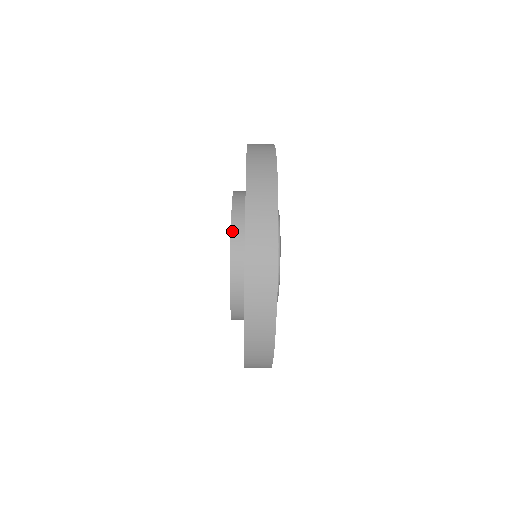
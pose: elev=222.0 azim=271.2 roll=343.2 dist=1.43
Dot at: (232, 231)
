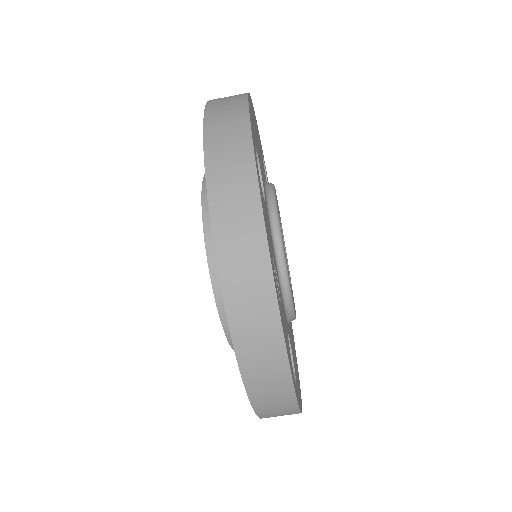
Dot at: (204, 212)
